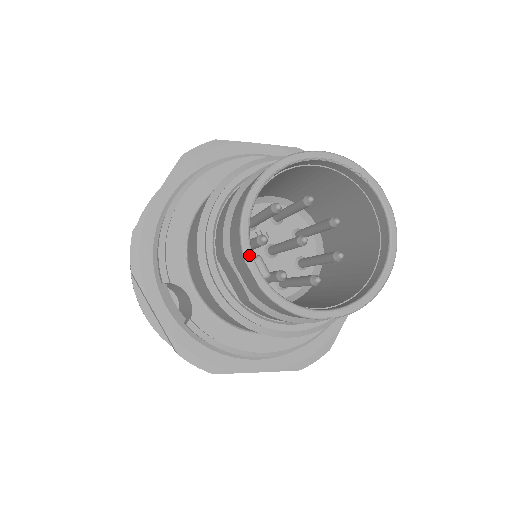
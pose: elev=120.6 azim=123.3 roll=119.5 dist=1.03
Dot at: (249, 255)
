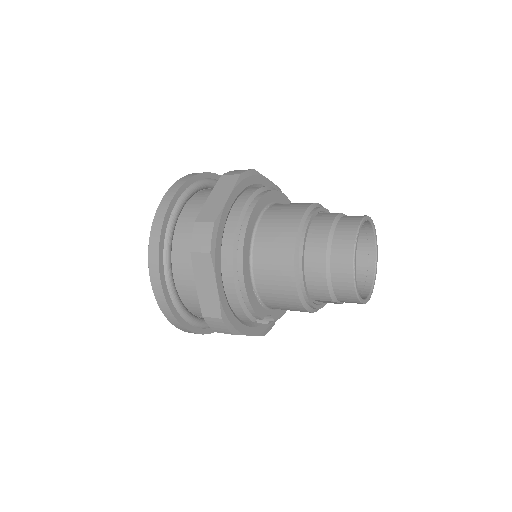
Dot at: (361, 299)
